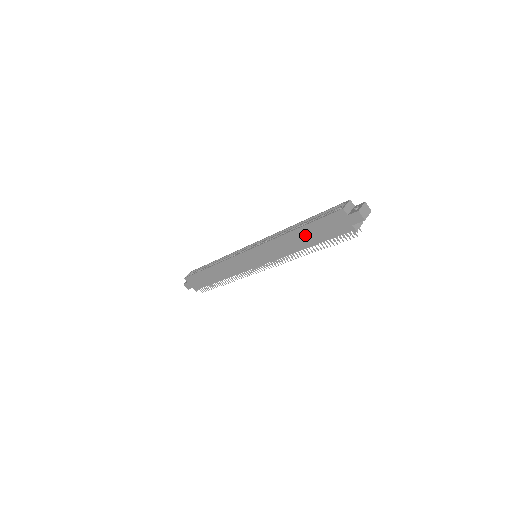
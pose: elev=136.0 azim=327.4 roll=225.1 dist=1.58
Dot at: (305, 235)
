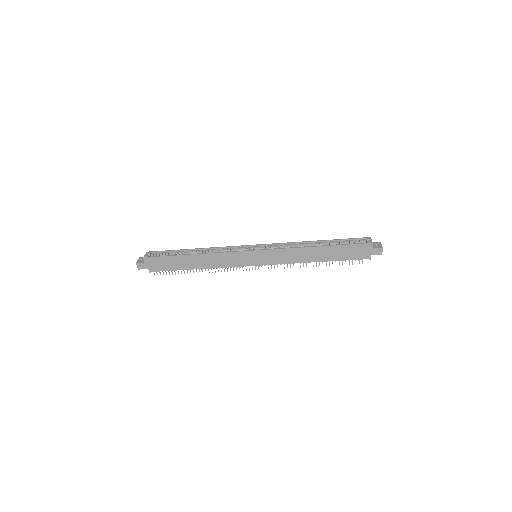
Dot at: (327, 252)
